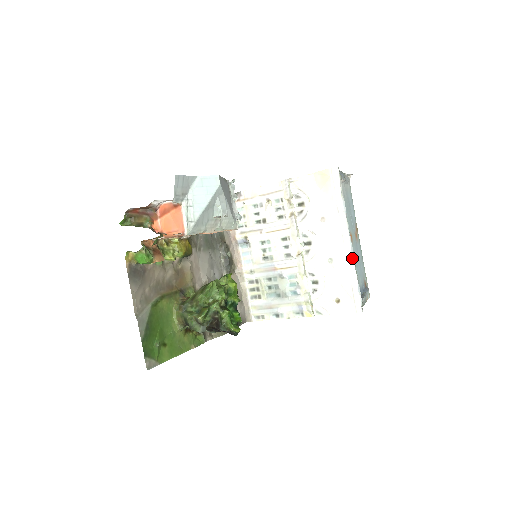
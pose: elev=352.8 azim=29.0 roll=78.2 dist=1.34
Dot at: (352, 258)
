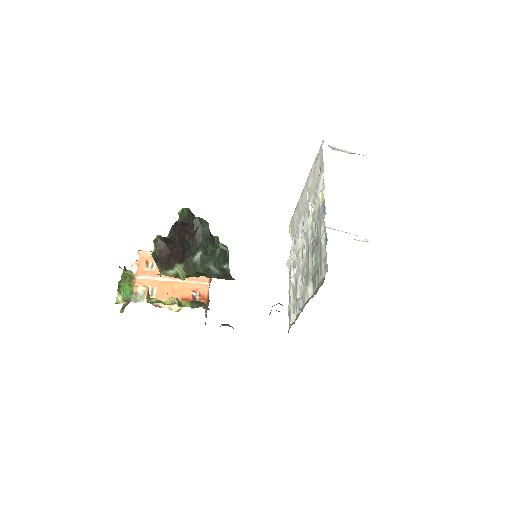
Dot at: (308, 176)
